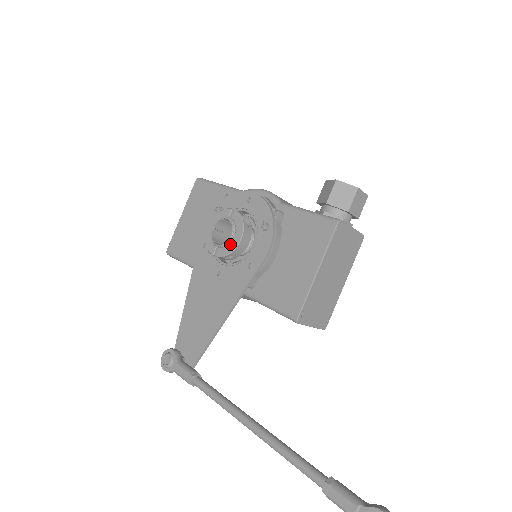
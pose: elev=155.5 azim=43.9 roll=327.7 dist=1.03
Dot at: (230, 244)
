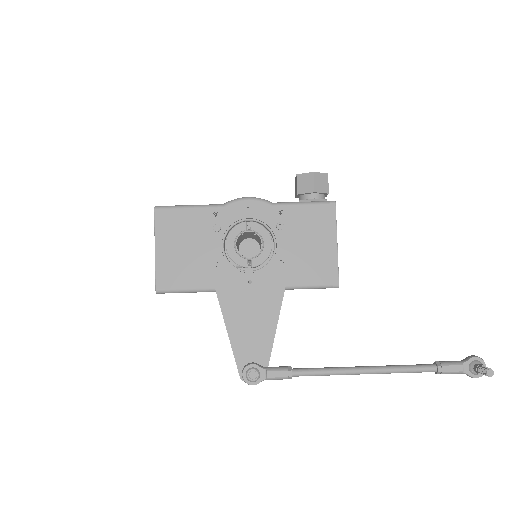
Dot at: (263, 251)
